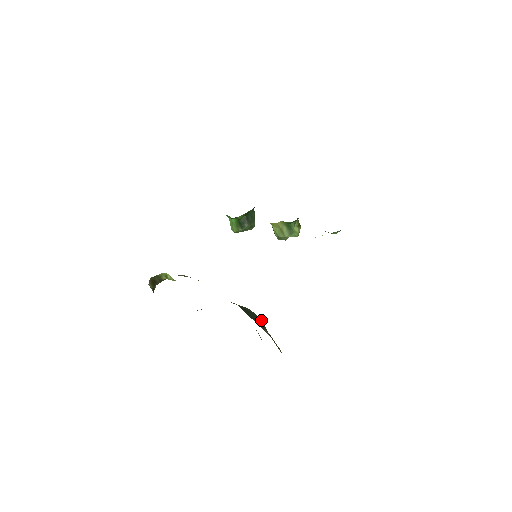
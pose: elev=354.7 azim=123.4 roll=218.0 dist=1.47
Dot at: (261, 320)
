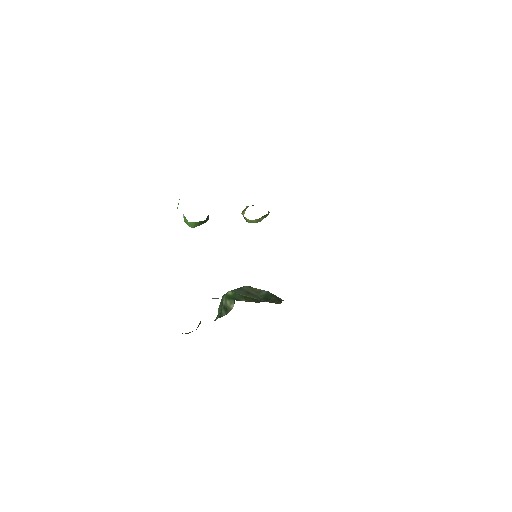
Dot at: (271, 293)
